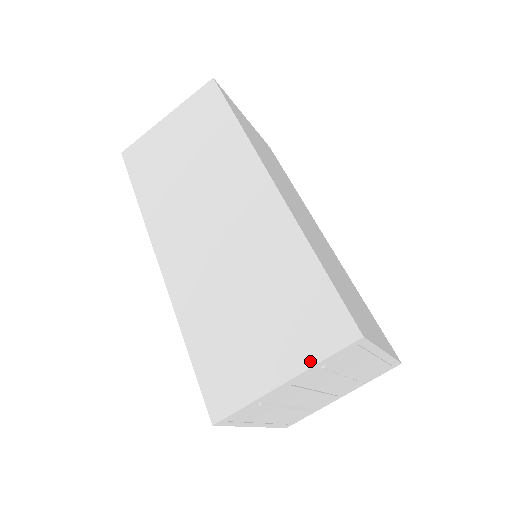
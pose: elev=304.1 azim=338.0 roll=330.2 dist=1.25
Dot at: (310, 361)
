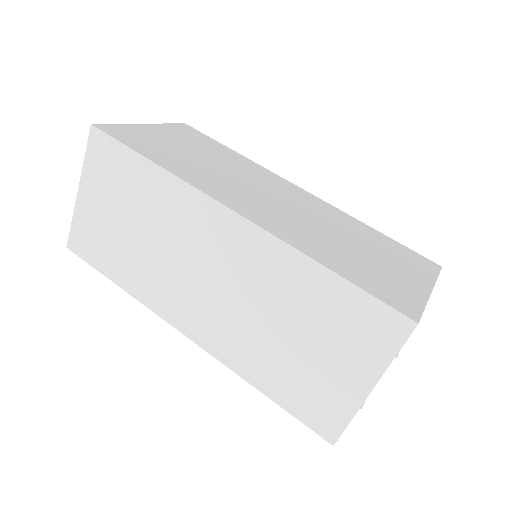
Dot at: (383, 364)
